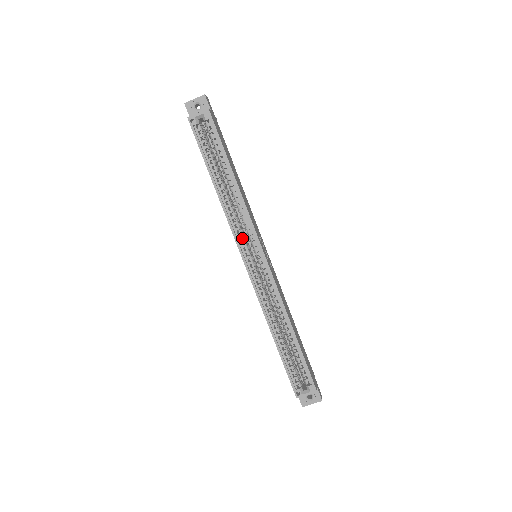
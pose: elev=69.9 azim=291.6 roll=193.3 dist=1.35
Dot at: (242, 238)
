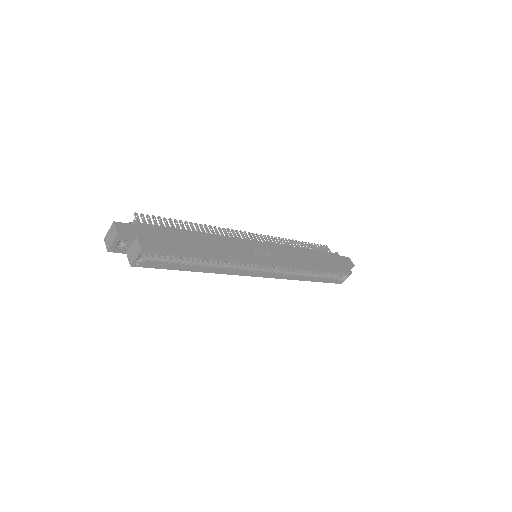
Dot at: (241, 265)
